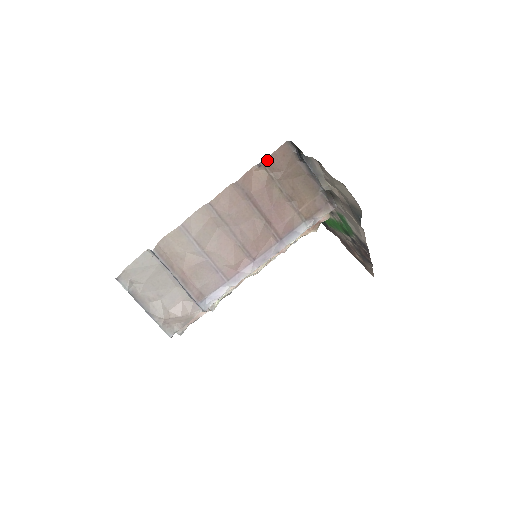
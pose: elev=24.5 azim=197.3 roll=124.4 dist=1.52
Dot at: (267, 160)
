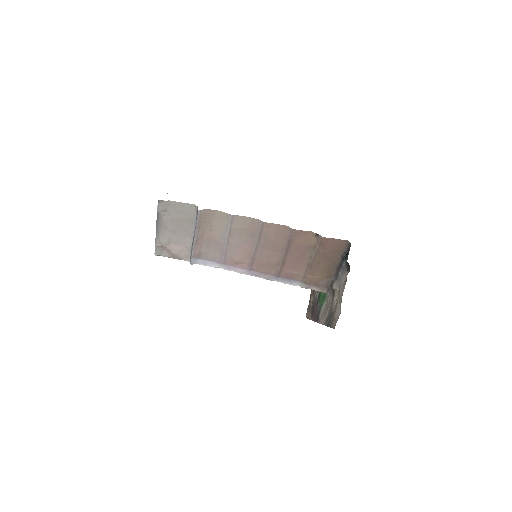
Dot at: (325, 238)
